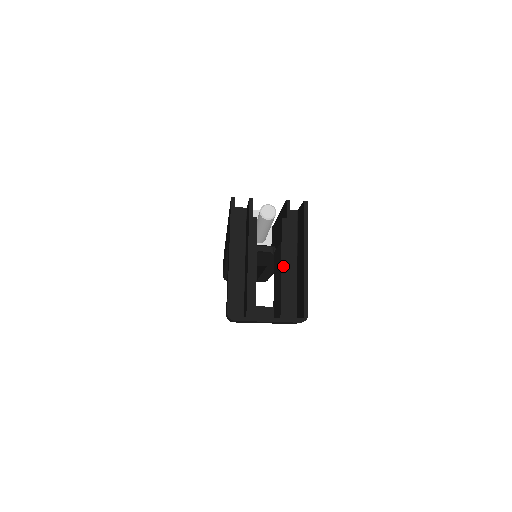
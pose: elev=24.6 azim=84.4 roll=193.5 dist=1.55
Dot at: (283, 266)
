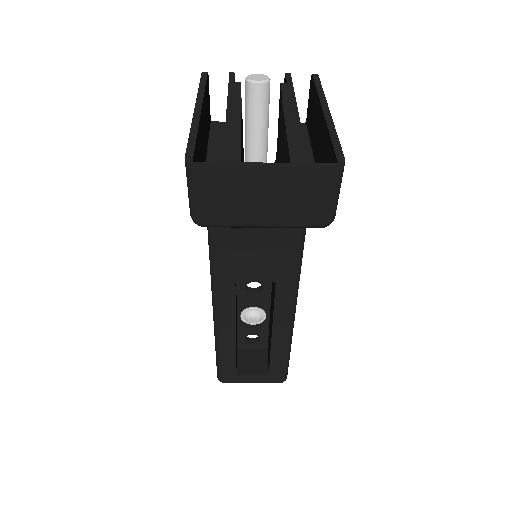
Dot at: (287, 116)
